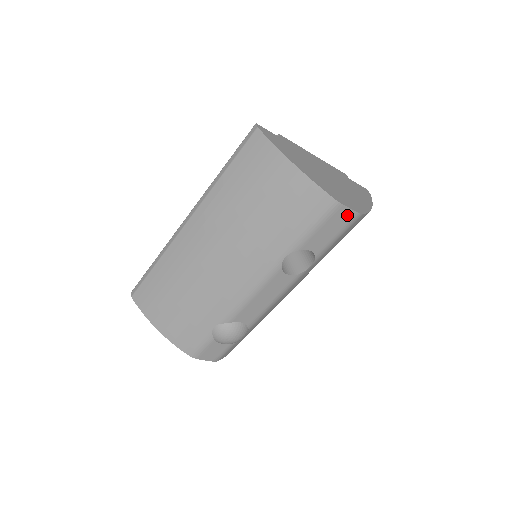
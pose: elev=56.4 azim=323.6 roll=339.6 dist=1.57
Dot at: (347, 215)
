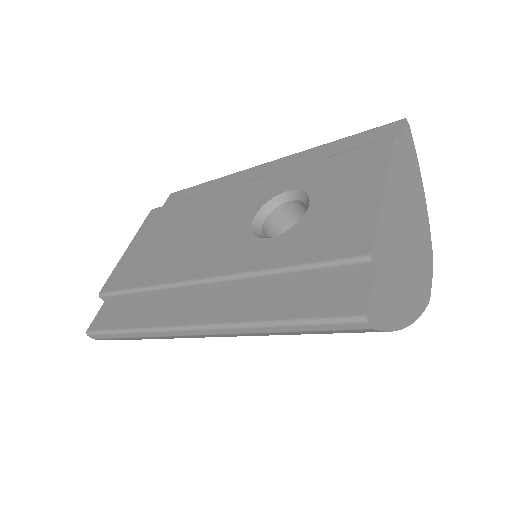
Dot at: occluded
